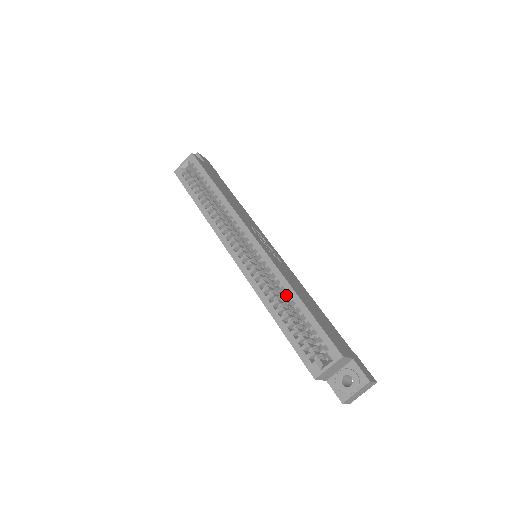
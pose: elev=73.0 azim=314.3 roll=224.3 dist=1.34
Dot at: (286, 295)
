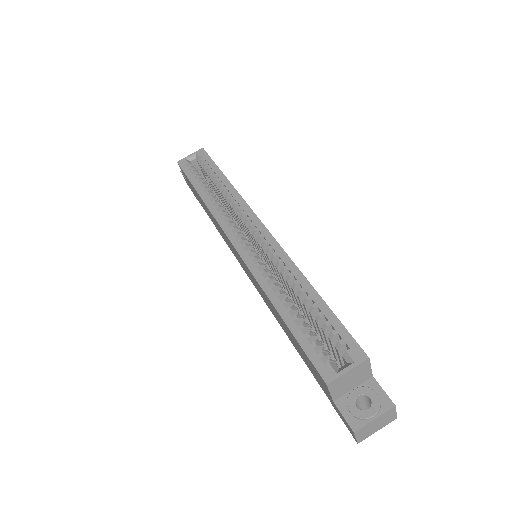
Dot at: (296, 287)
